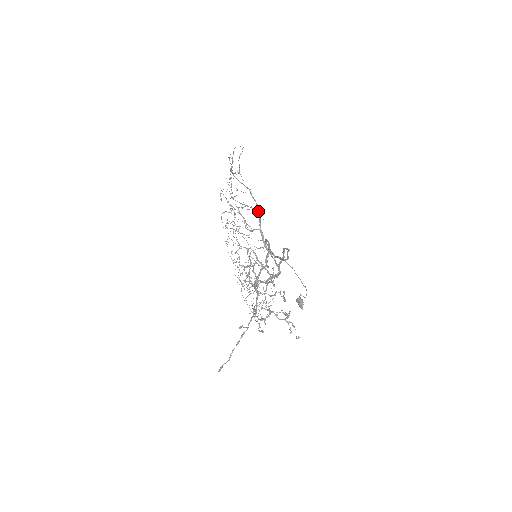
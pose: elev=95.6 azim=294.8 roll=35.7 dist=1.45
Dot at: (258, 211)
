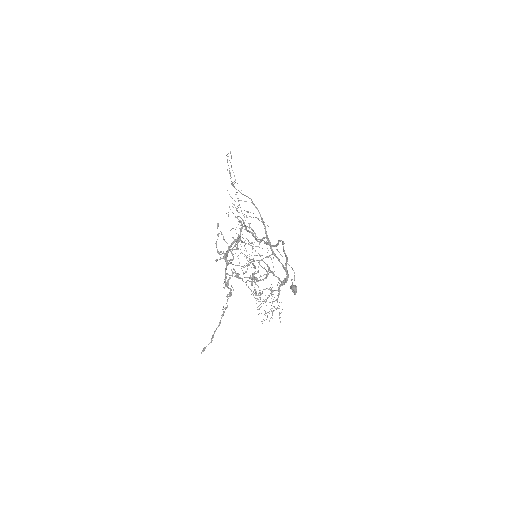
Dot at: (261, 218)
